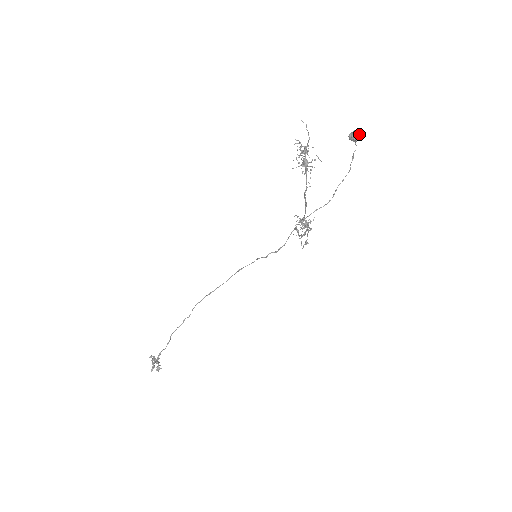
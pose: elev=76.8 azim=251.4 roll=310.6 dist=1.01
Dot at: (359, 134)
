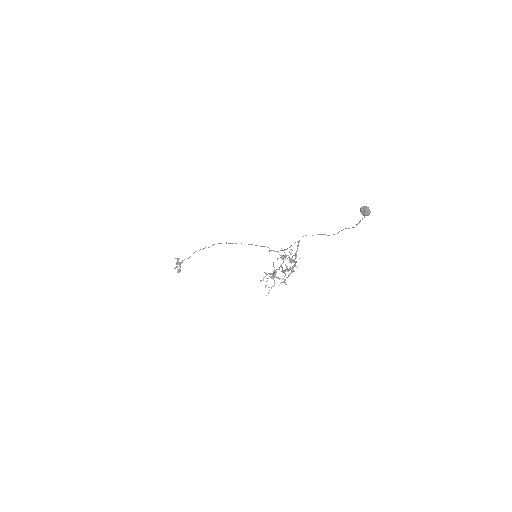
Dot at: (368, 214)
